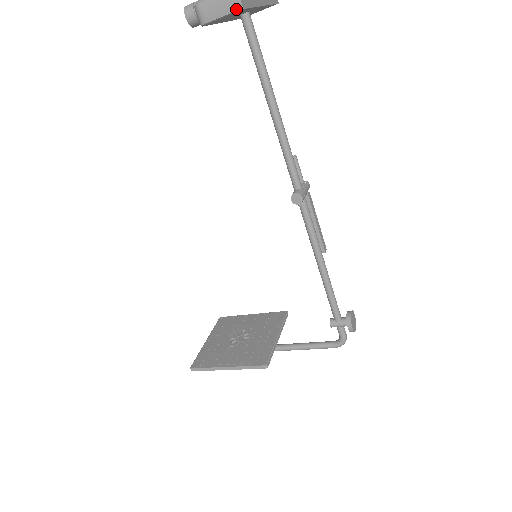
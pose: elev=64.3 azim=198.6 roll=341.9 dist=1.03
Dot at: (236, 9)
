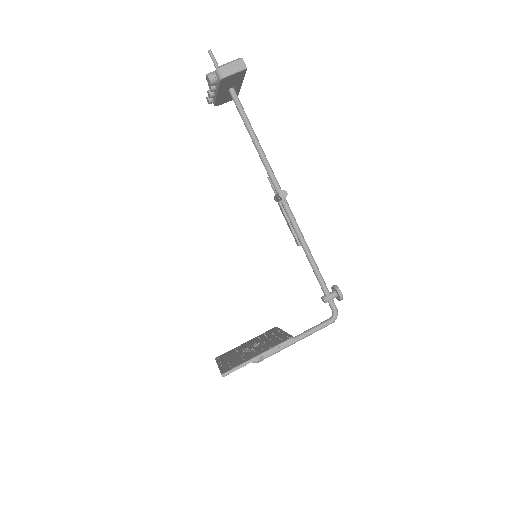
Dot at: (243, 69)
